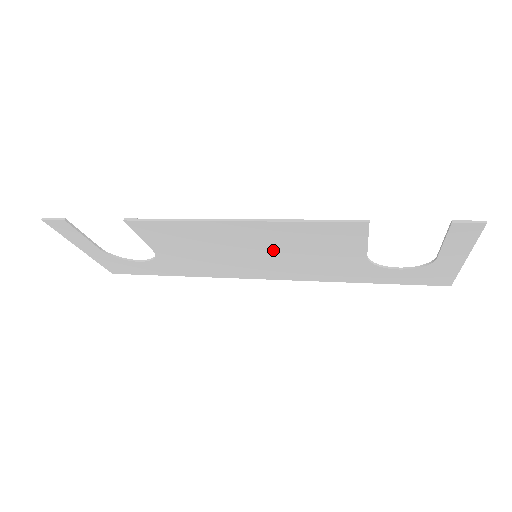
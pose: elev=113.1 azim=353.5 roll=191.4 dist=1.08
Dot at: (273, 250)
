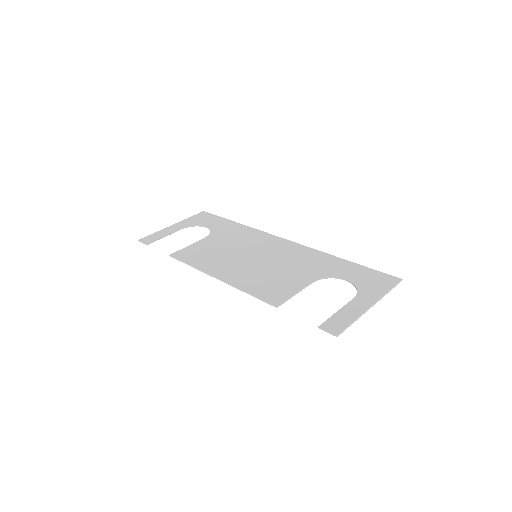
Dot at: (258, 265)
